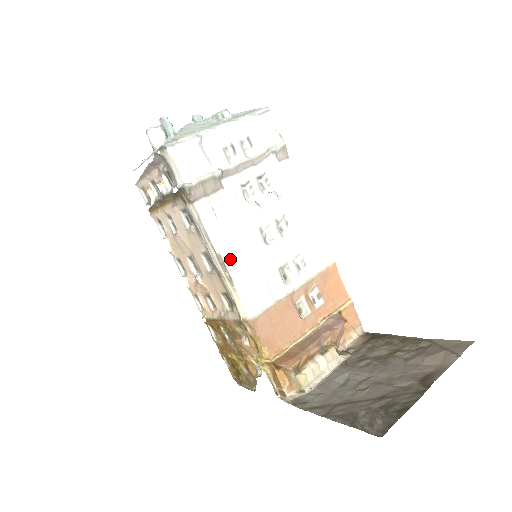
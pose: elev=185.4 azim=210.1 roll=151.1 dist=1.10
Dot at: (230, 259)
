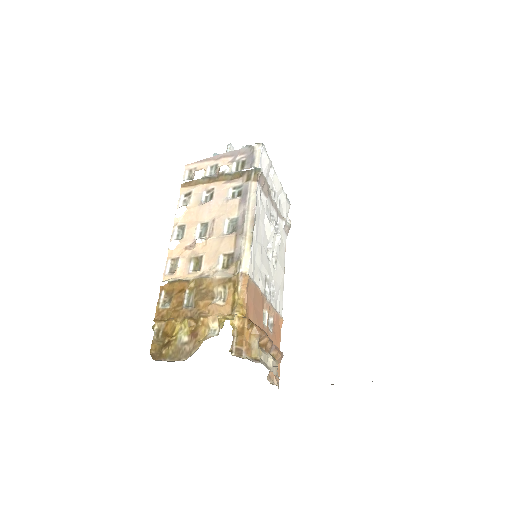
Dot at: (255, 231)
